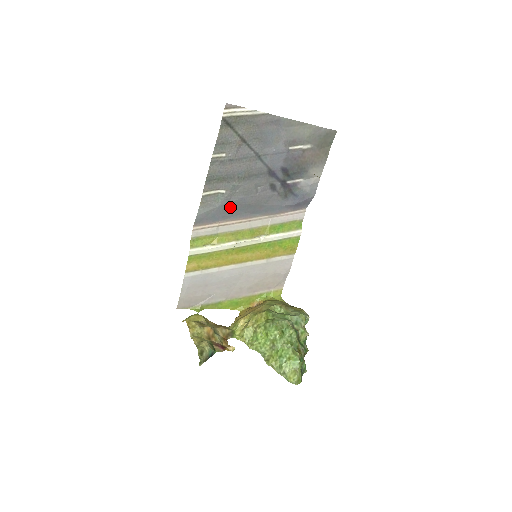
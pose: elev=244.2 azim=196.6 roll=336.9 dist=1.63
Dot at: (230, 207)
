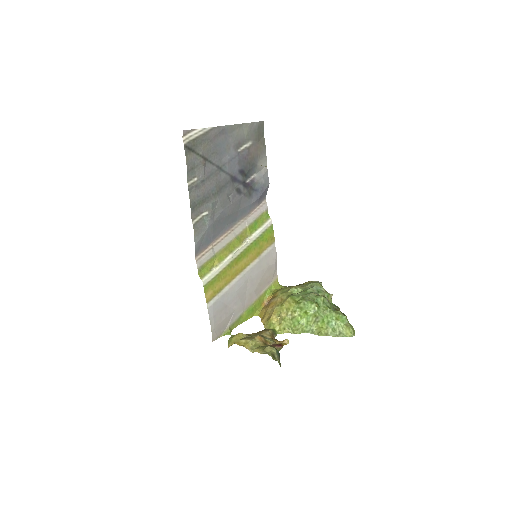
Dot at: (216, 225)
